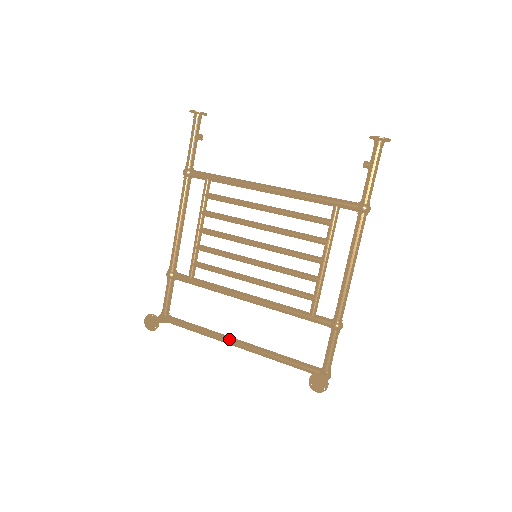
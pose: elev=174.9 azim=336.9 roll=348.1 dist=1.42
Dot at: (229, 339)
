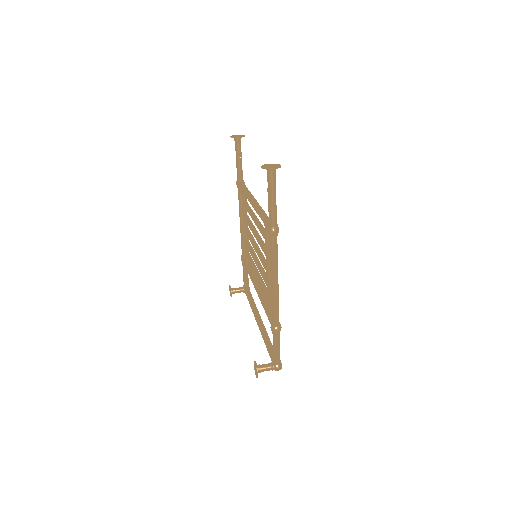
Dot at: (255, 316)
